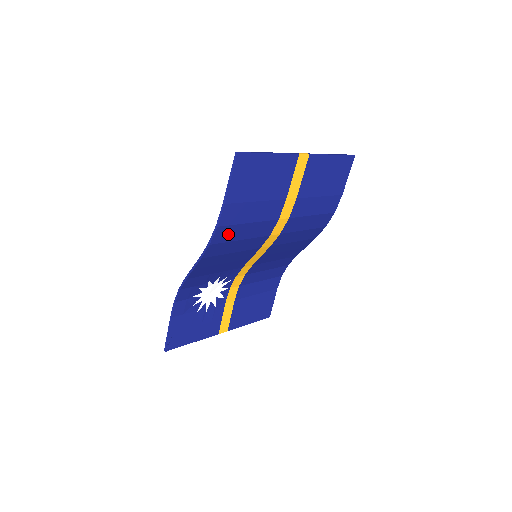
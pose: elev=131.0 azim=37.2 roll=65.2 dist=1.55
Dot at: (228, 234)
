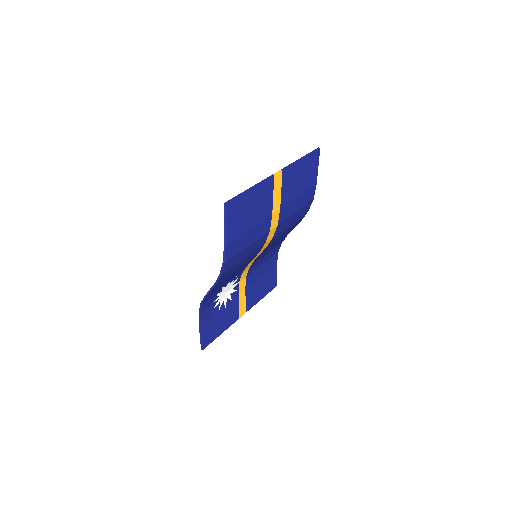
Dot at: (233, 262)
